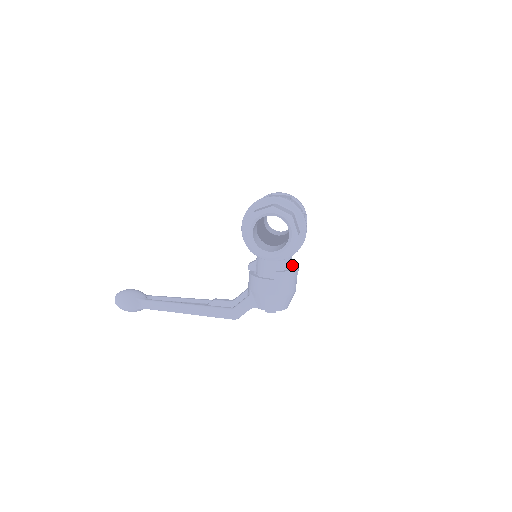
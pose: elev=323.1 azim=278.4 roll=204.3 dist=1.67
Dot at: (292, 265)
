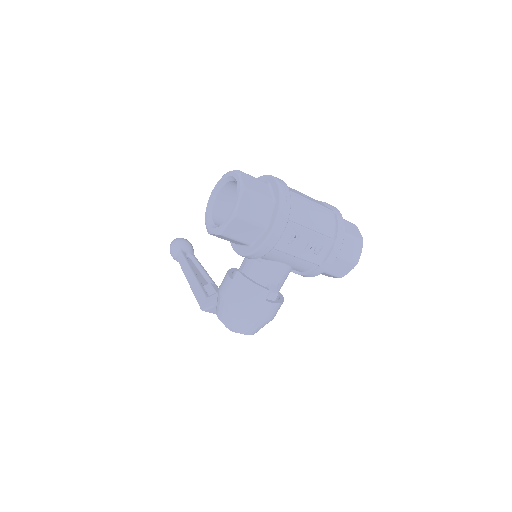
Dot at: (269, 283)
